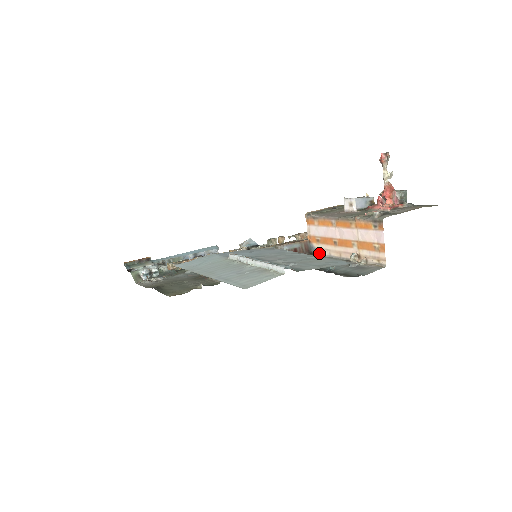
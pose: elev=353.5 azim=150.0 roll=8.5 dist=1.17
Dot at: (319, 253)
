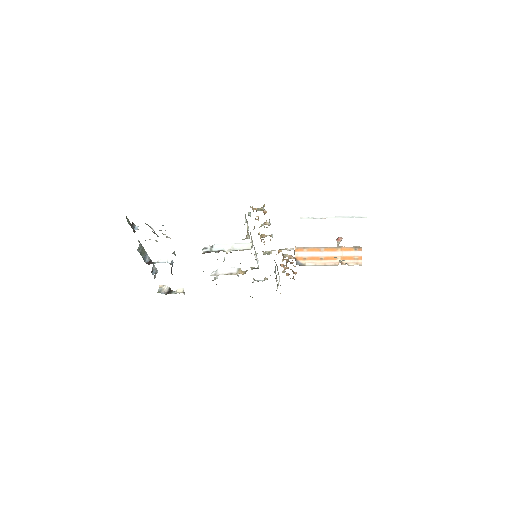
Dot at: (305, 265)
